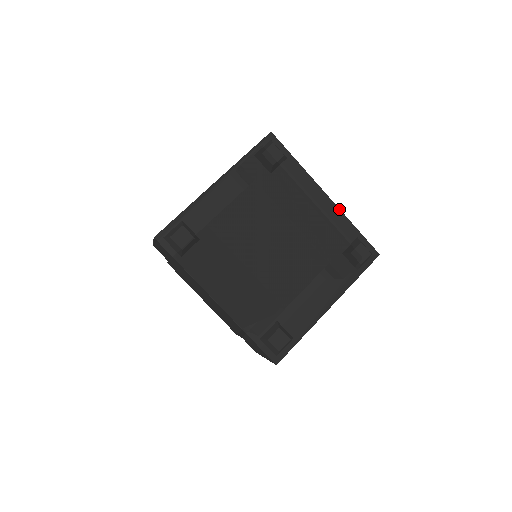
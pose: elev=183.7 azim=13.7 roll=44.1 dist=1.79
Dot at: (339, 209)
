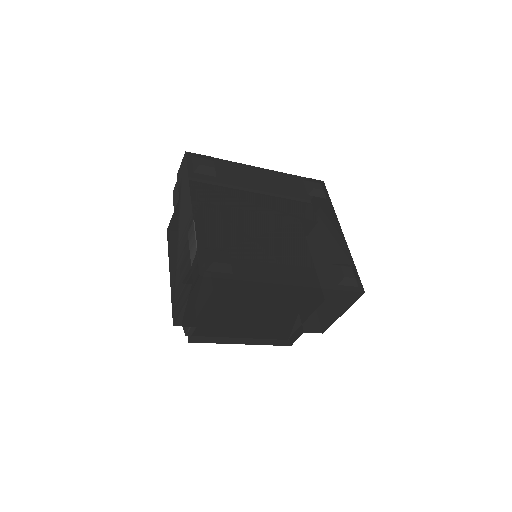
Dot at: (275, 171)
